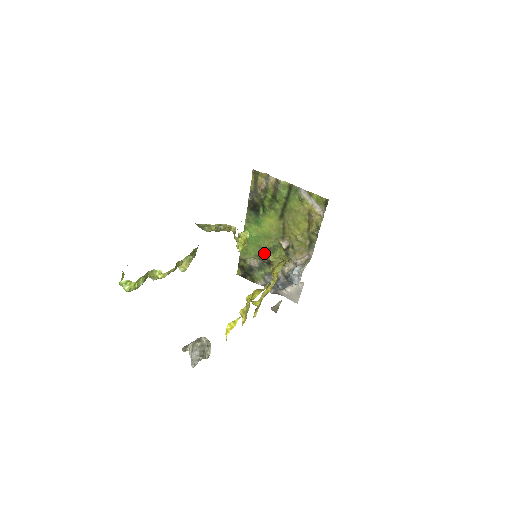
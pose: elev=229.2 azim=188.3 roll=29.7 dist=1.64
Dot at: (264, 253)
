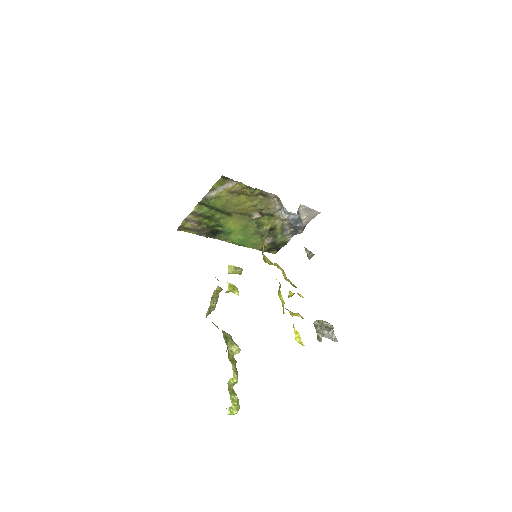
Dot at: (260, 232)
